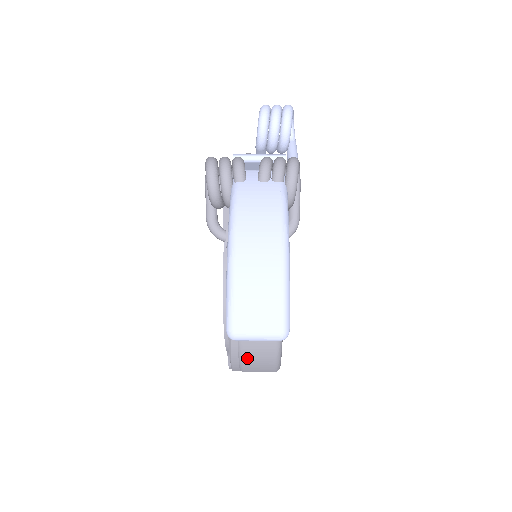
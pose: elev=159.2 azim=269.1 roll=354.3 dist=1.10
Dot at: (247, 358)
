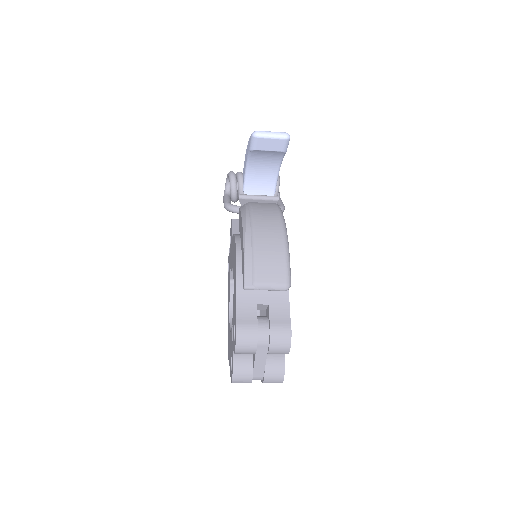
Dot at: (260, 250)
